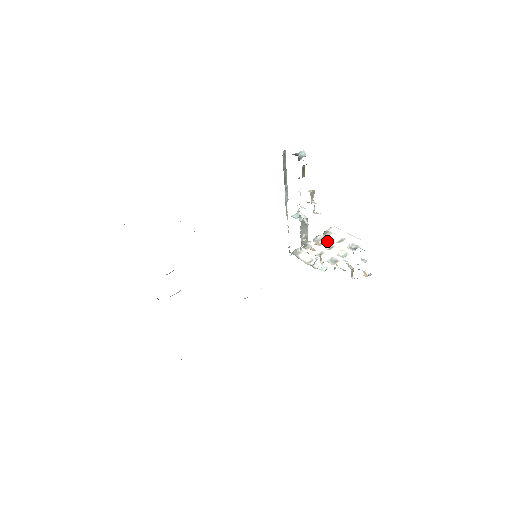
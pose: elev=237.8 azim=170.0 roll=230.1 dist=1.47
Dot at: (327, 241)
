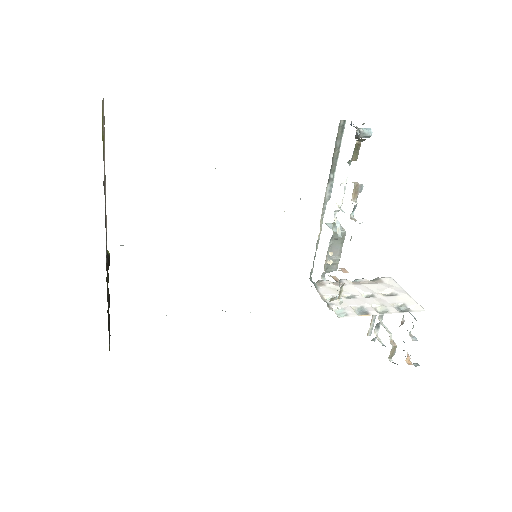
Dot at: (370, 287)
